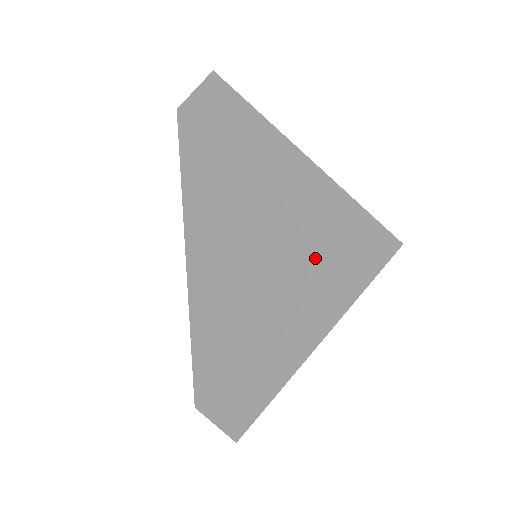
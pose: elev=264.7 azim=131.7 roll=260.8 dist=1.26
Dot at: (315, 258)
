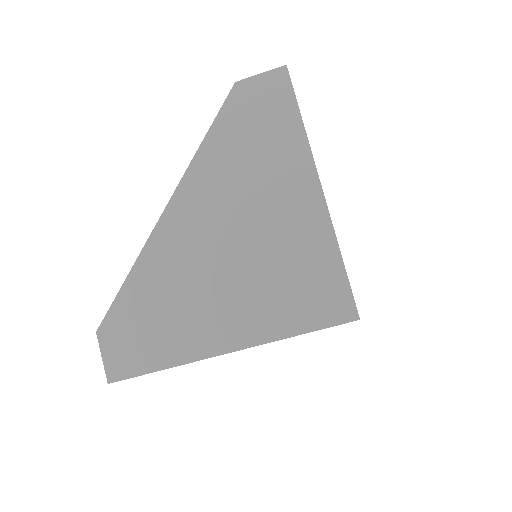
Dot at: (270, 278)
